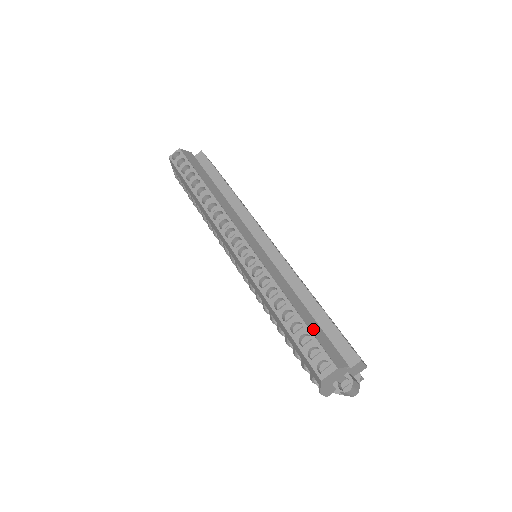
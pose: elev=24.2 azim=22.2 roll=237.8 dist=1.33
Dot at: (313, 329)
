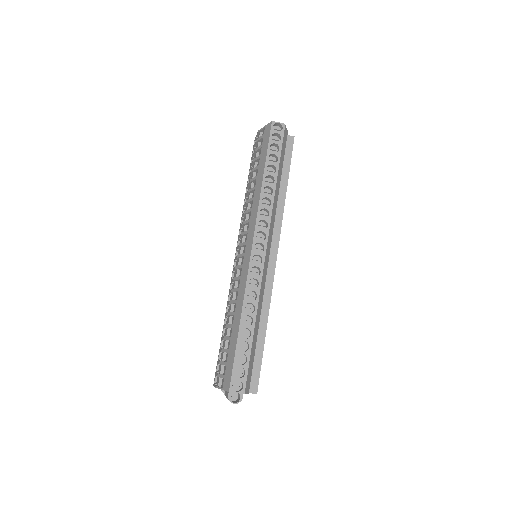
Dot at: (252, 355)
